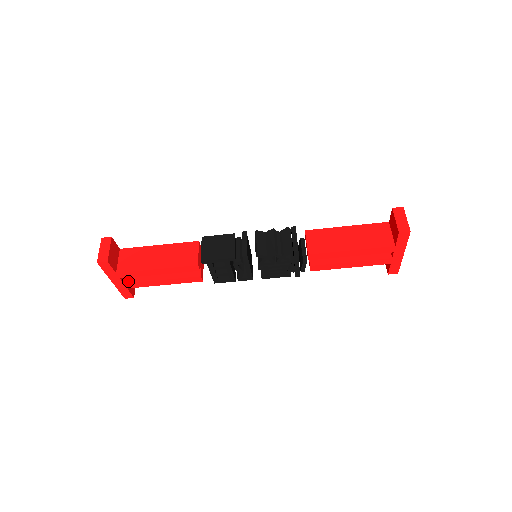
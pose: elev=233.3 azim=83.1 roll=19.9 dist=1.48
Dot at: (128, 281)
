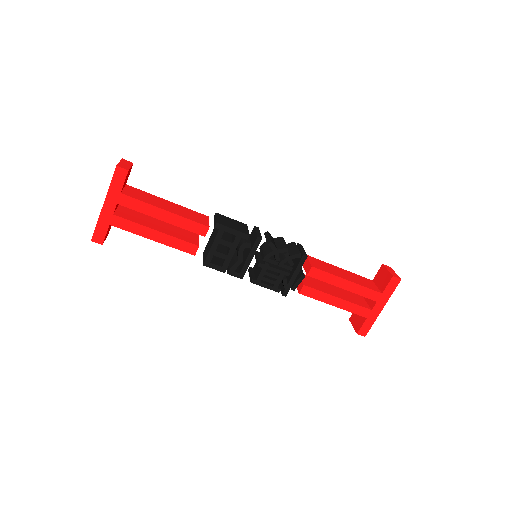
Dot at: (119, 215)
